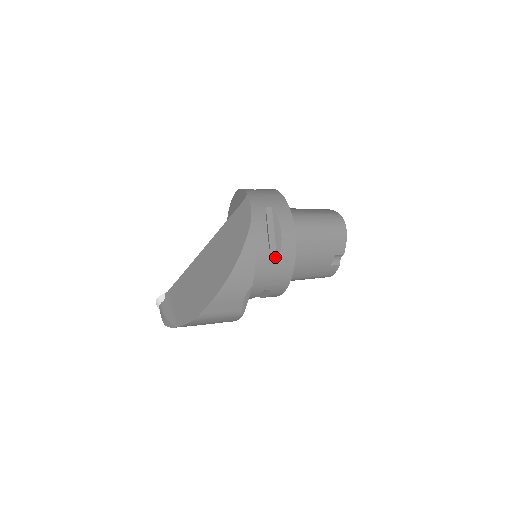
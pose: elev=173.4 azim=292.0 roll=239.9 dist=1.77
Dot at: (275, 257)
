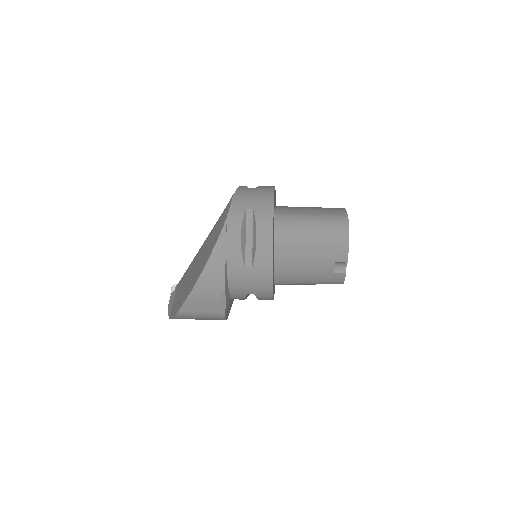
Dot at: (250, 262)
